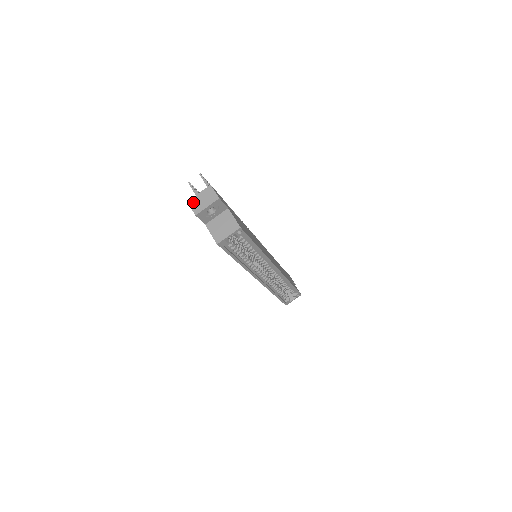
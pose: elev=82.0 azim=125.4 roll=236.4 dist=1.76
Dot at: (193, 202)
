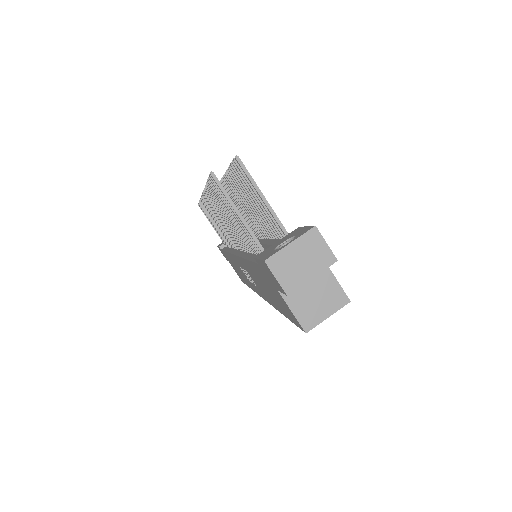
Dot at: (279, 264)
